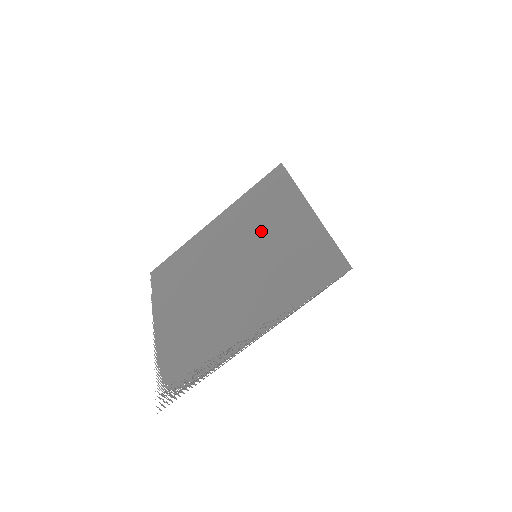
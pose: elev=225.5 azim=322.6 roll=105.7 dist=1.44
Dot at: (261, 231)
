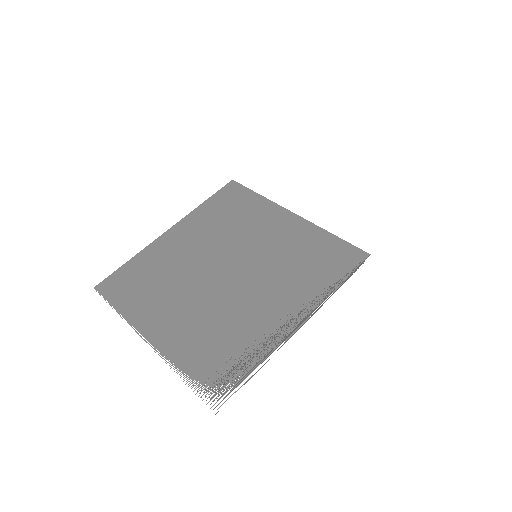
Dot at: (248, 235)
